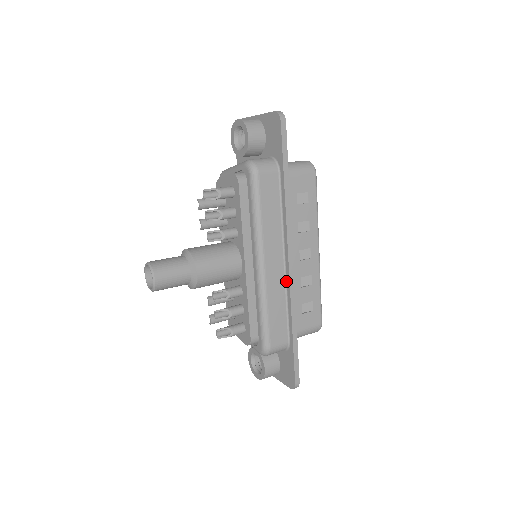
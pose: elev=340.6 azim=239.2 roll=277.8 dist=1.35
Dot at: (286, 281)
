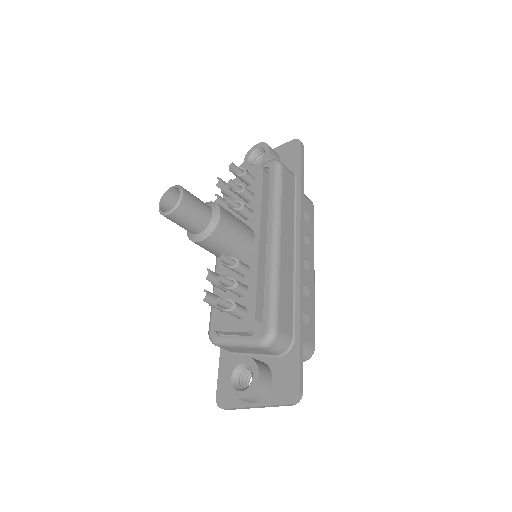
Dot at: (295, 270)
